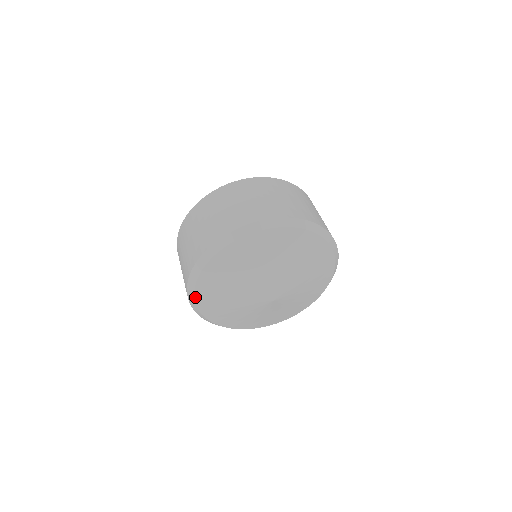
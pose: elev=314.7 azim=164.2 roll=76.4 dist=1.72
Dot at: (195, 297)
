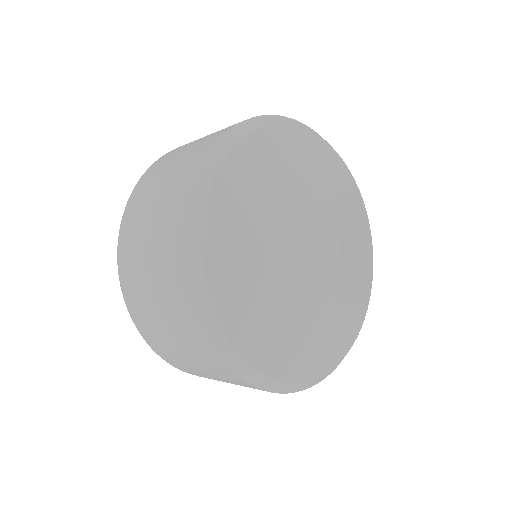
Dot at: (203, 253)
